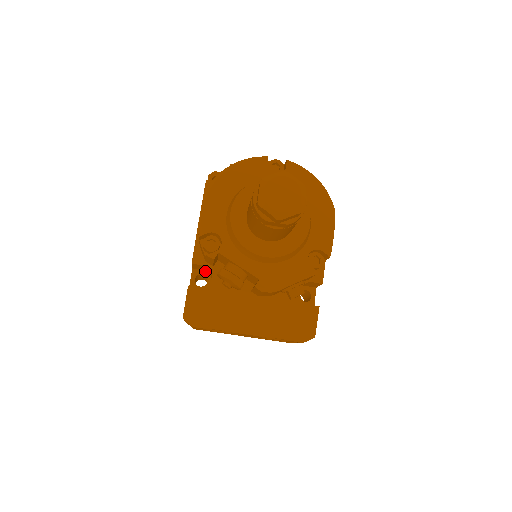
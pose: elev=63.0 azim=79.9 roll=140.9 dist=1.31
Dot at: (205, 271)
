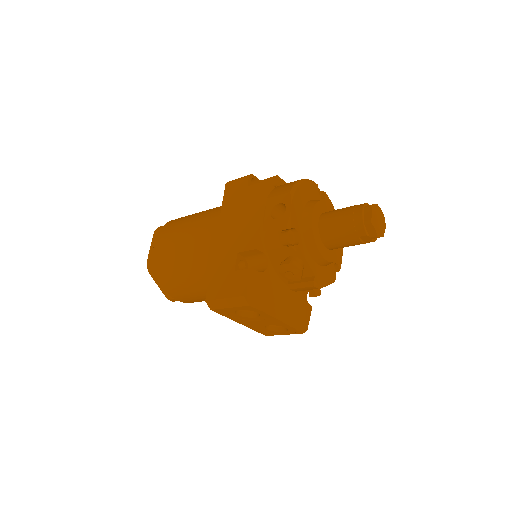
Dot at: (245, 258)
